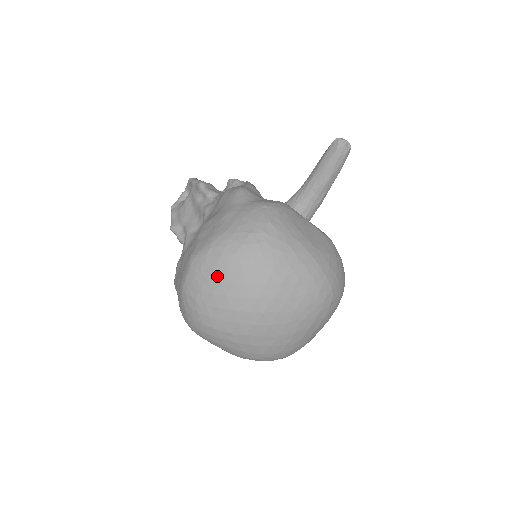
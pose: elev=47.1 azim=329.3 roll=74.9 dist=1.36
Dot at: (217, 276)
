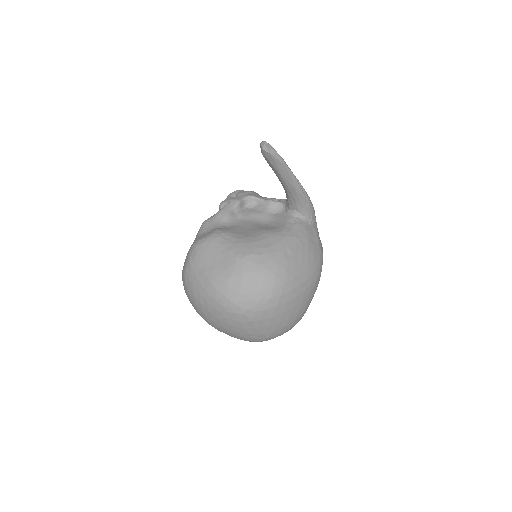
Dot at: occluded
